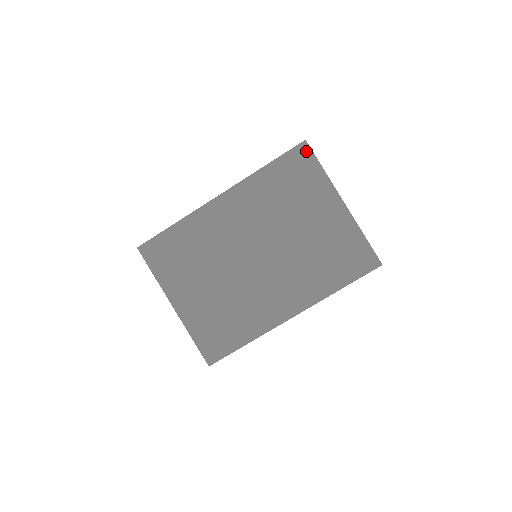
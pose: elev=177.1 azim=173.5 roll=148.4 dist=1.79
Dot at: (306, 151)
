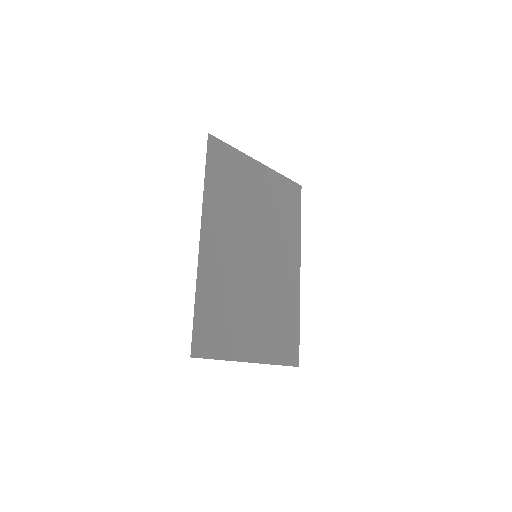
Dot at: (215, 142)
